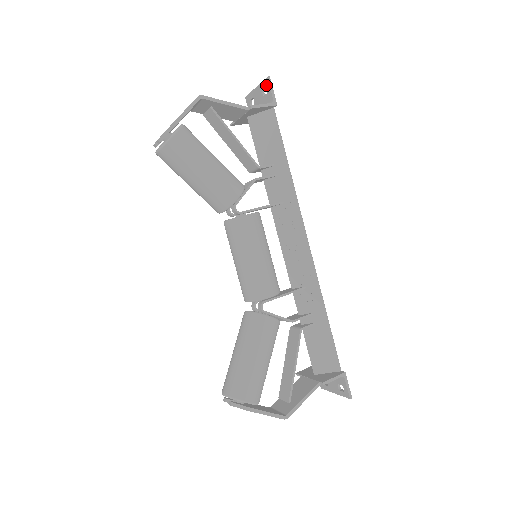
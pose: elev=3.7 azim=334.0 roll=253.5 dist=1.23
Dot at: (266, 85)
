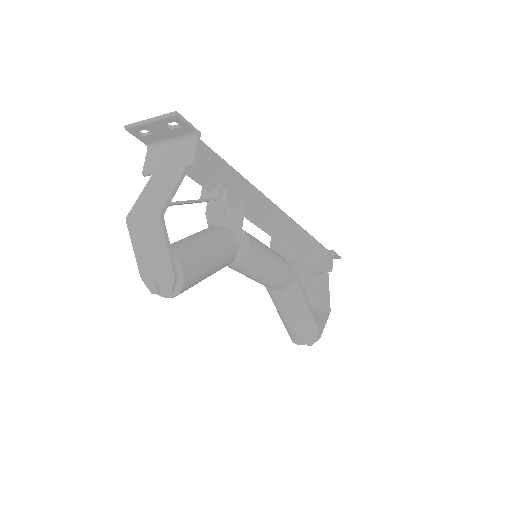
Dot at: (176, 121)
